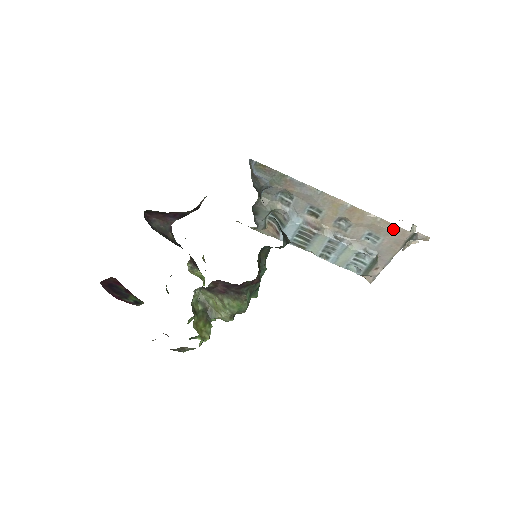
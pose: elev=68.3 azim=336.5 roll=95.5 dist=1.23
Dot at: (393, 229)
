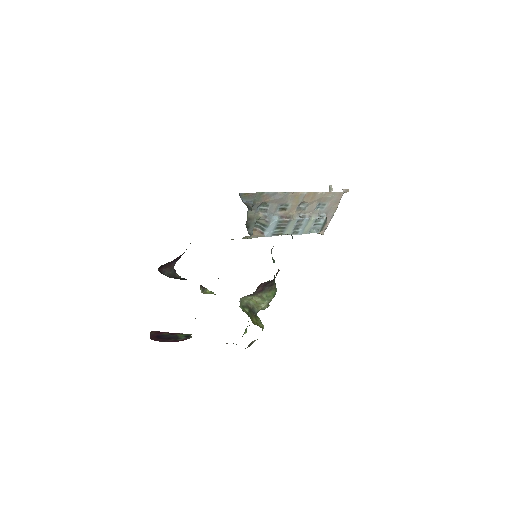
Dot at: (333, 195)
